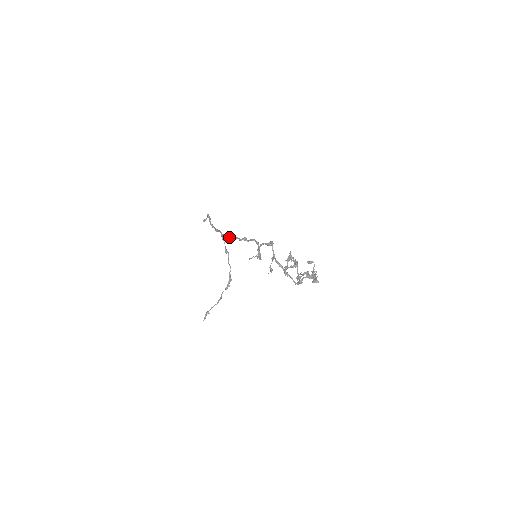
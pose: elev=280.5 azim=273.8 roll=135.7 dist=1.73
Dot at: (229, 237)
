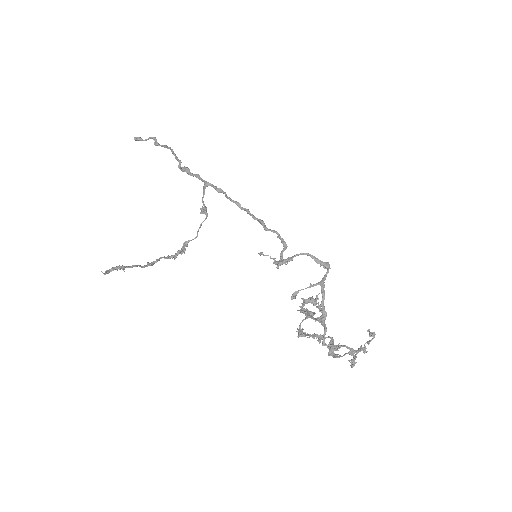
Dot at: occluded
